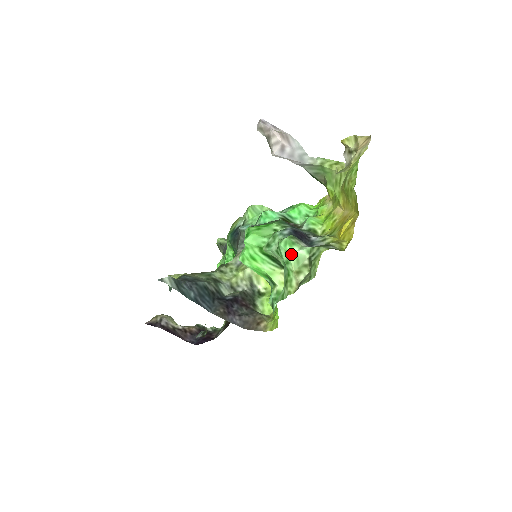
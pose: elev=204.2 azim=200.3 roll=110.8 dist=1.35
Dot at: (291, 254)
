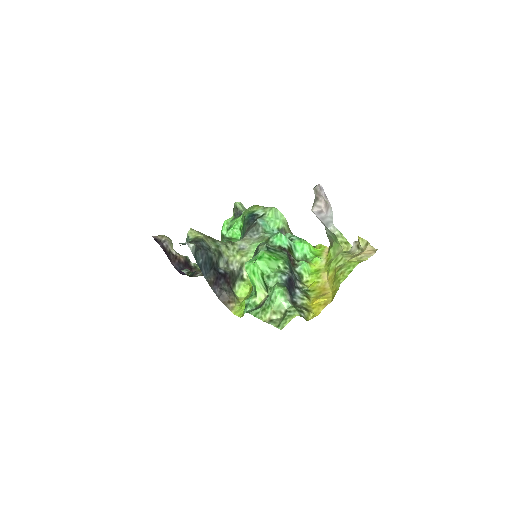
Dot at: (278, 300)
